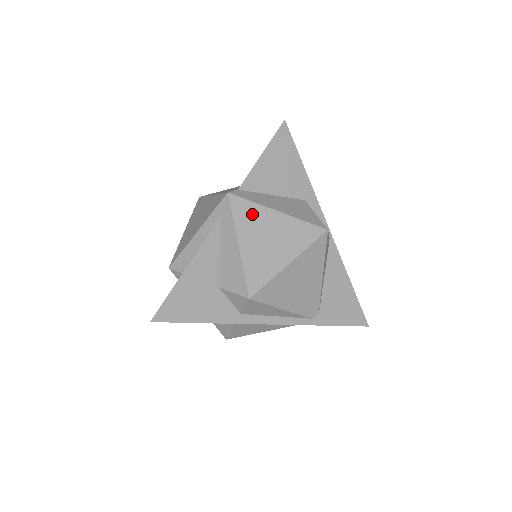
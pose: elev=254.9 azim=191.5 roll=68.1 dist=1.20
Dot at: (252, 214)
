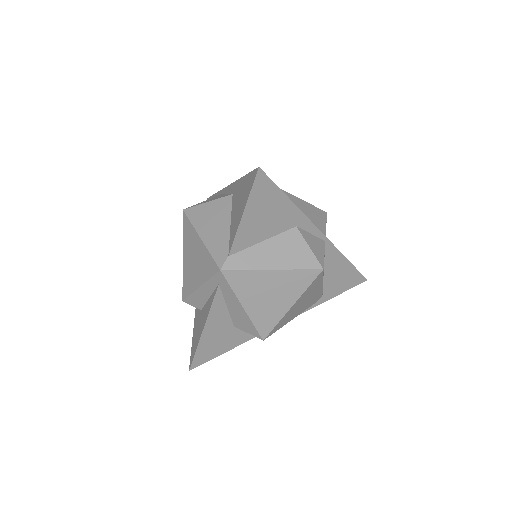
Dot at: (249, 280)
